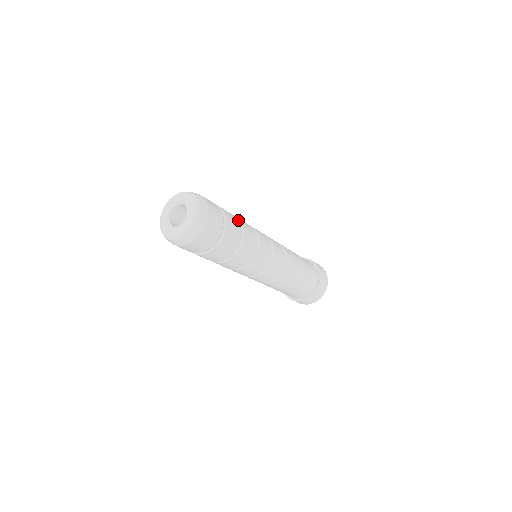
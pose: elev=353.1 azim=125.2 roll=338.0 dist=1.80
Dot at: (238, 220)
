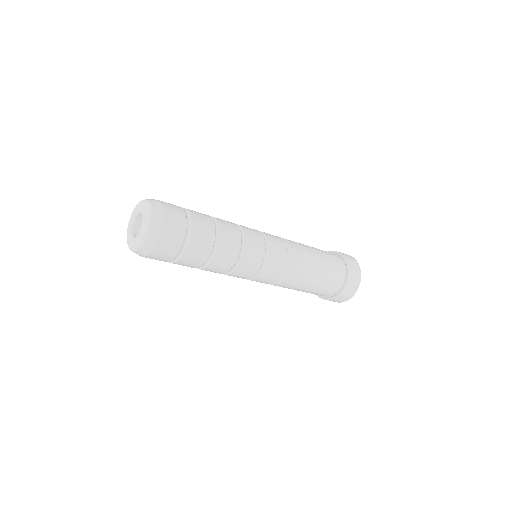
Dot at: (215, 228)
